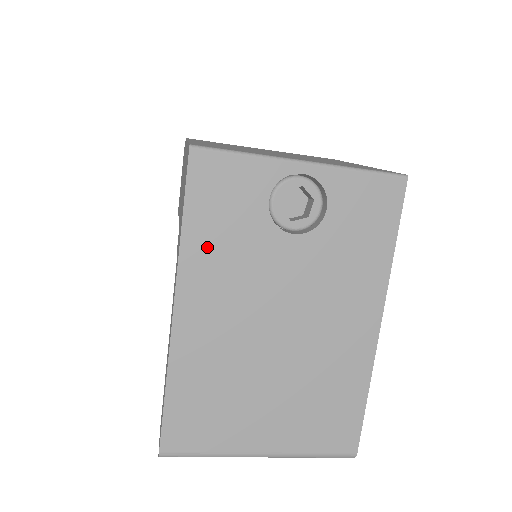
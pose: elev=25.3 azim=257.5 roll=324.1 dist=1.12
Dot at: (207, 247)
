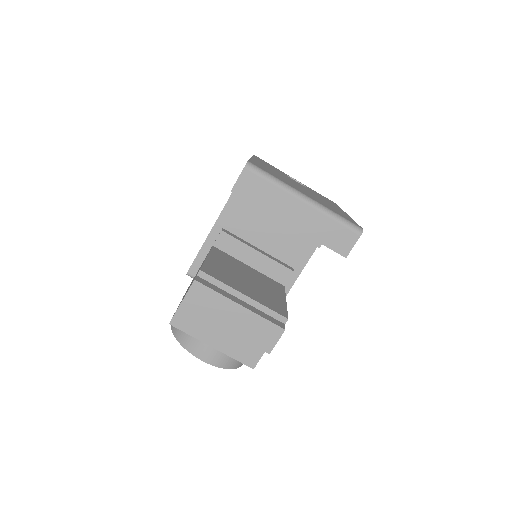
Dot at: occluded
